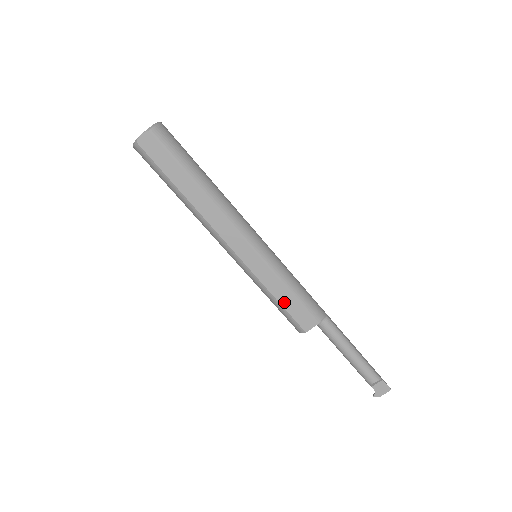
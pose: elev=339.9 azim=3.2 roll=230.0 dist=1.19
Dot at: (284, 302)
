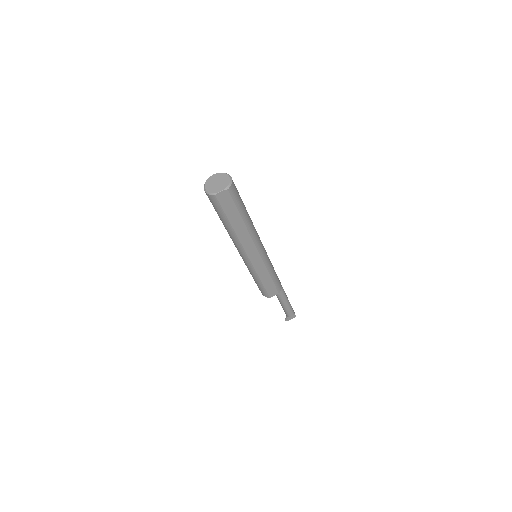
Dot at: (266, 284)
